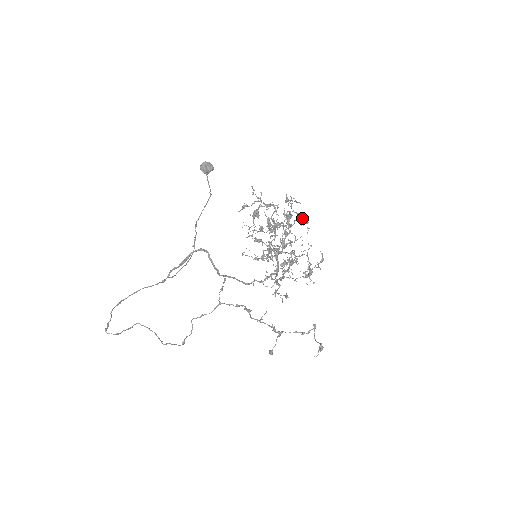
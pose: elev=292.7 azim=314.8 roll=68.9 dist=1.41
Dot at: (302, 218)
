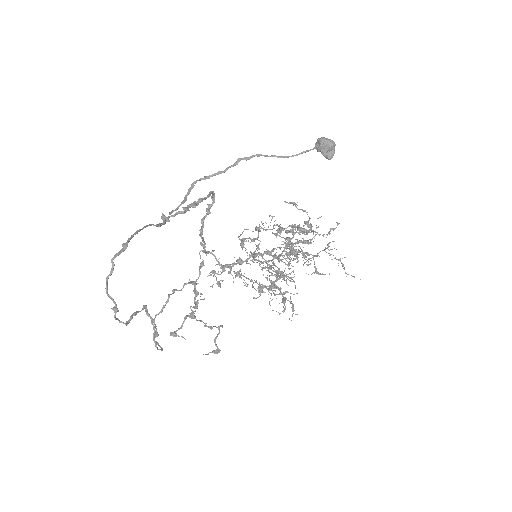
Dot at: occluded
